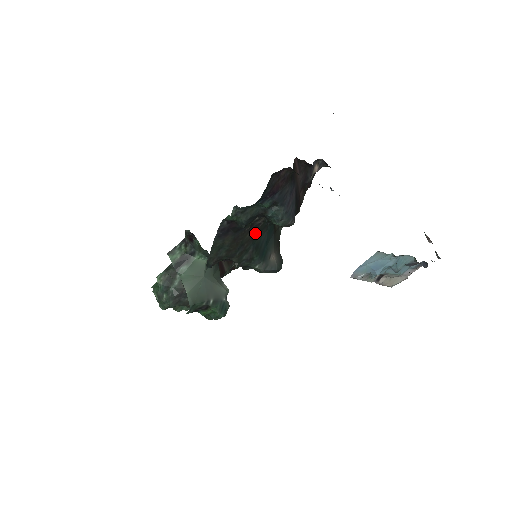
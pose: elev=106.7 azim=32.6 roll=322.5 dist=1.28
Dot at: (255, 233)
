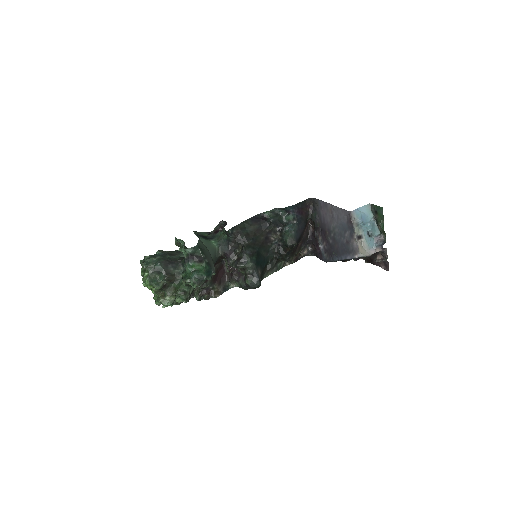
Dot at: (263, 245)
